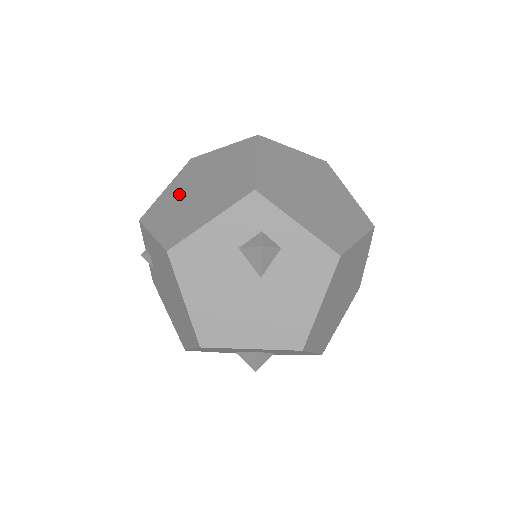
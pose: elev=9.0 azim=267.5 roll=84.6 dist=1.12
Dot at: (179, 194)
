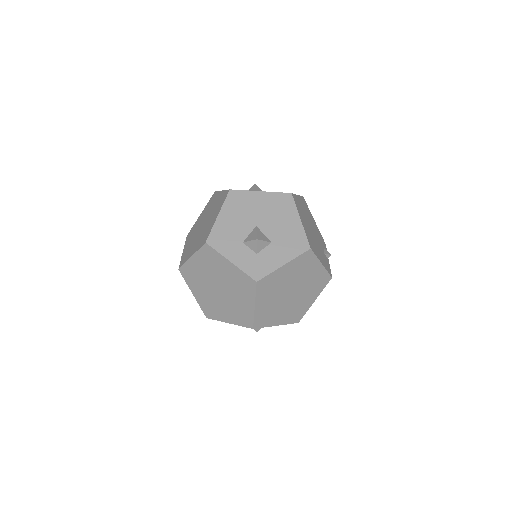
Dot at: (204, 277)
